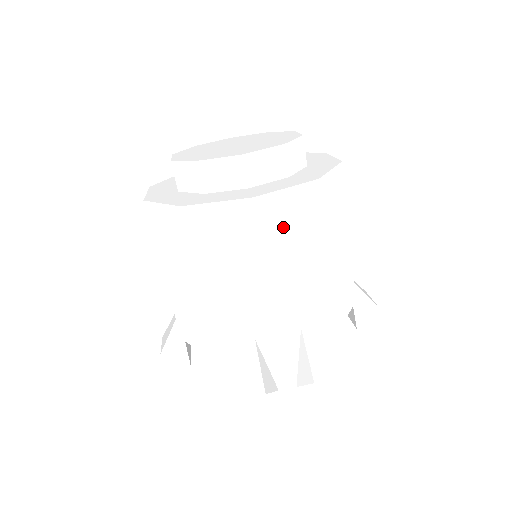
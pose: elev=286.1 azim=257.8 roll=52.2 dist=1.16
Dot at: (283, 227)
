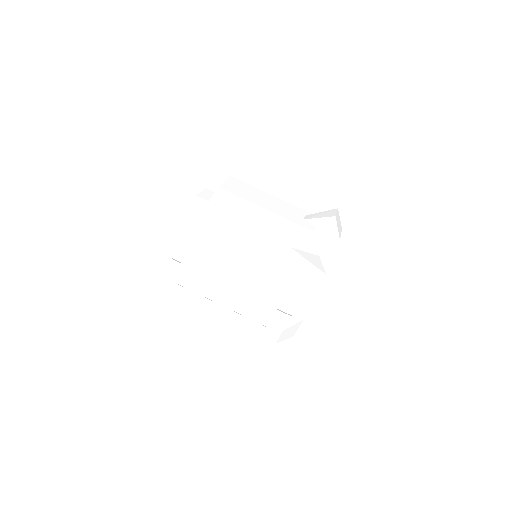
Dot at: (242, 192)
